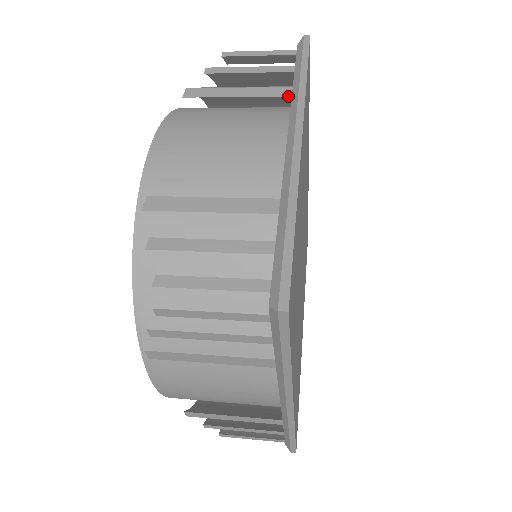
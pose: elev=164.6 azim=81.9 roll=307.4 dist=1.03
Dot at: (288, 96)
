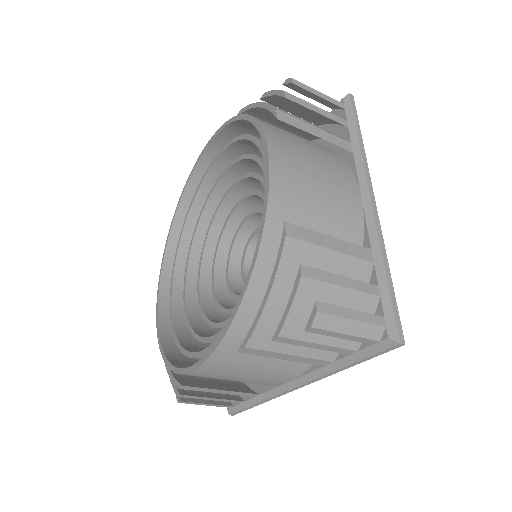
Dot at: occluded
